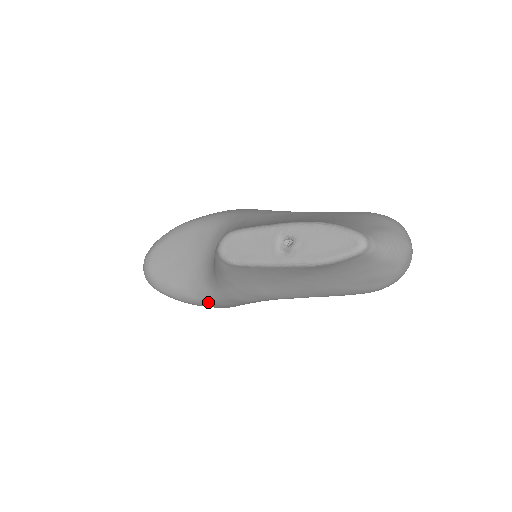
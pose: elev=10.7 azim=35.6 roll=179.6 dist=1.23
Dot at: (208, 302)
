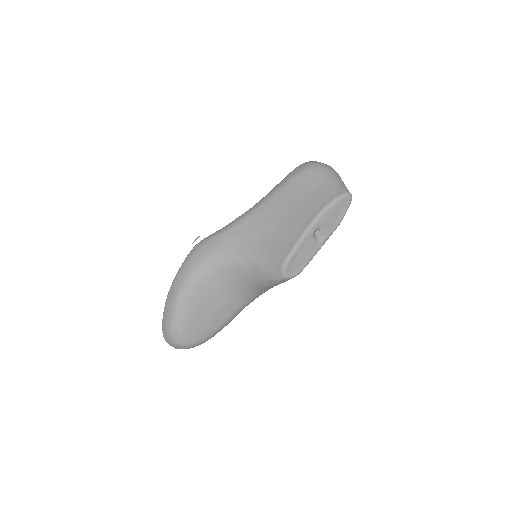
Dot at: occluded
